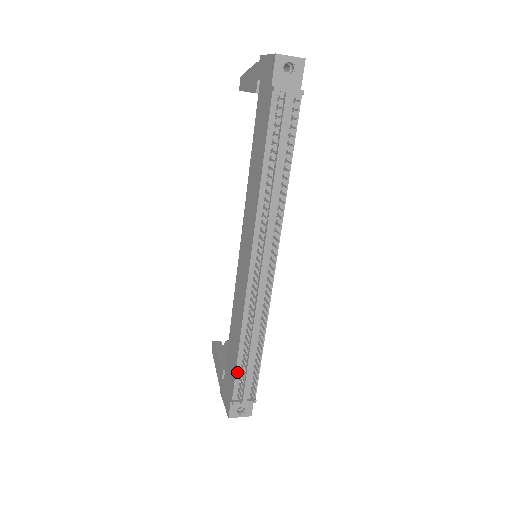
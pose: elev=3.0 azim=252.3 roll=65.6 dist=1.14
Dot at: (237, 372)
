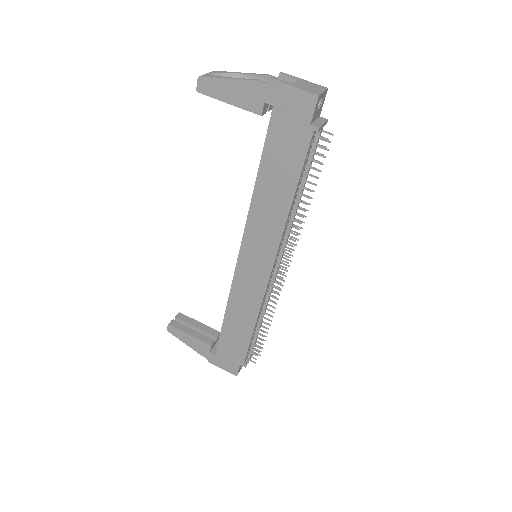
Dot at: (249, 345)
